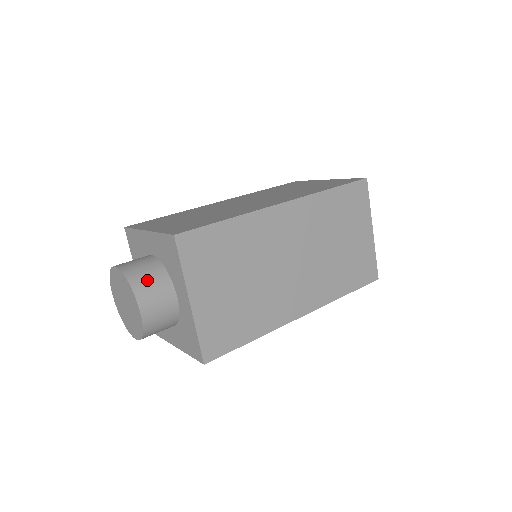
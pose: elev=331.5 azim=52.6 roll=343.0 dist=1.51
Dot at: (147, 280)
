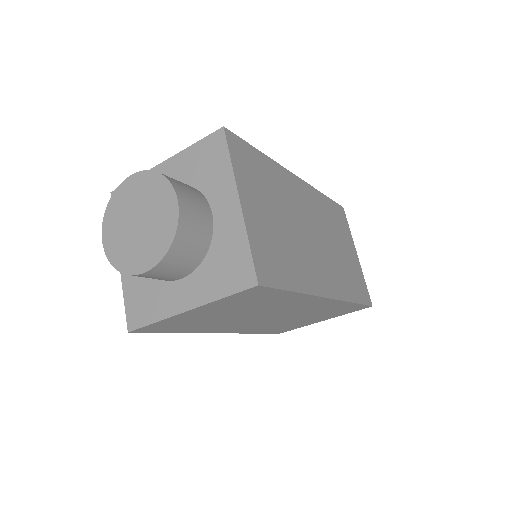
Dot at: (180, 182)
